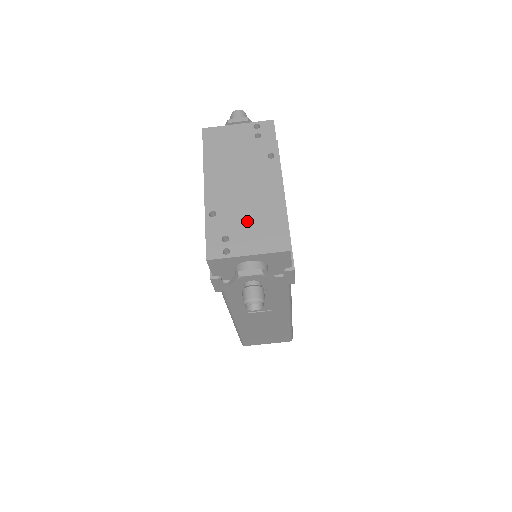
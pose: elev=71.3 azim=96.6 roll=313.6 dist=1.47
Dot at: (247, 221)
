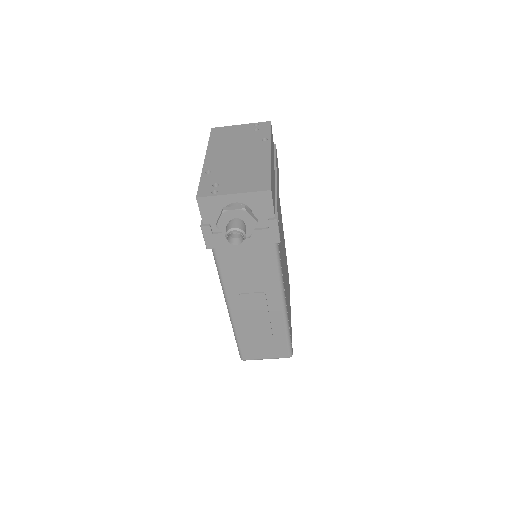
Dot at: (236, 175)
